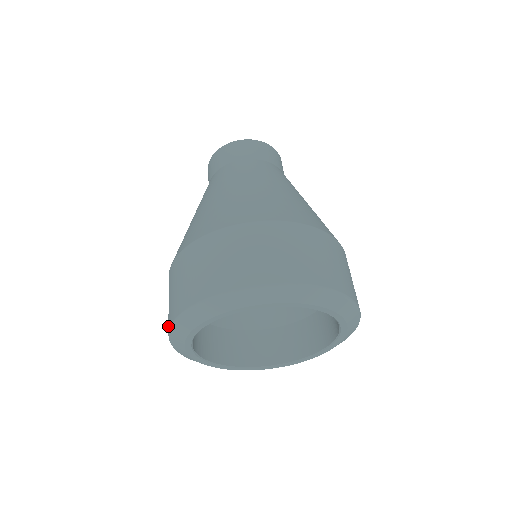
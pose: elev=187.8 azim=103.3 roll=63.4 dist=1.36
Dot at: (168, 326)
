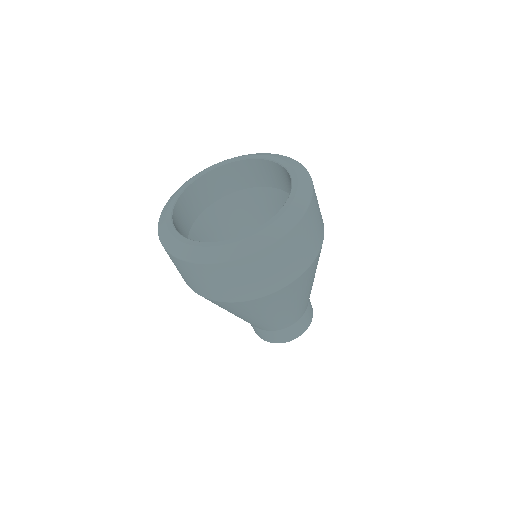
Dot at: occluded
